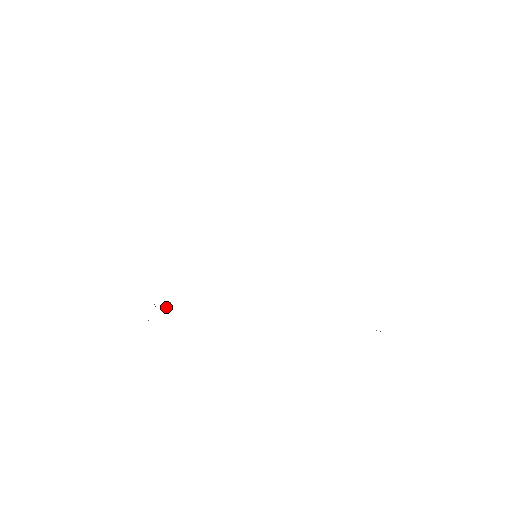
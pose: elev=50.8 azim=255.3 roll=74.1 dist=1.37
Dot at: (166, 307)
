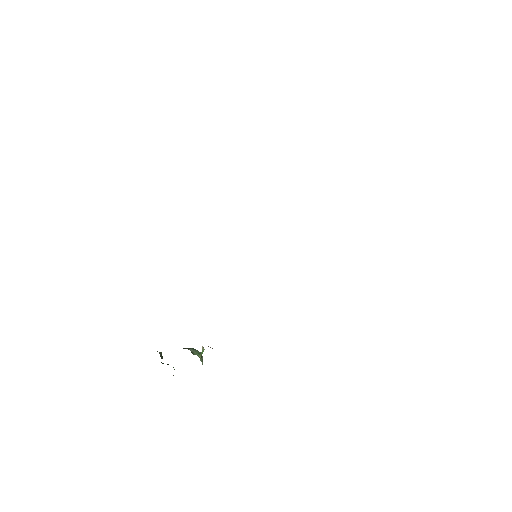
Dot at: occluded
